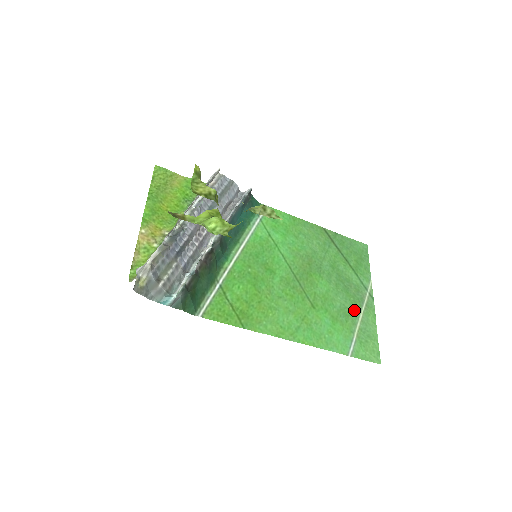
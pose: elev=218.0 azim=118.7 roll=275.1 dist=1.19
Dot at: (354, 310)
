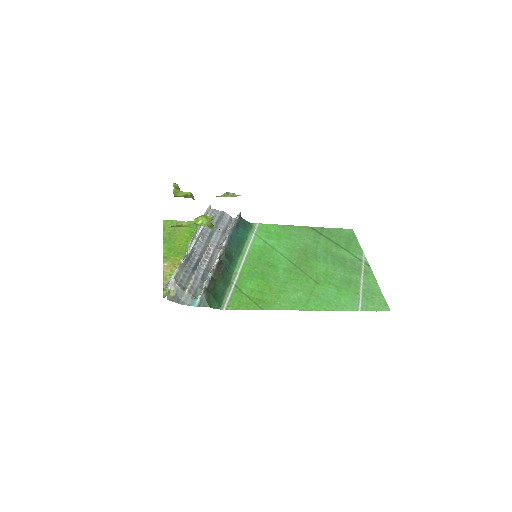
Dot at: (354, 278)
